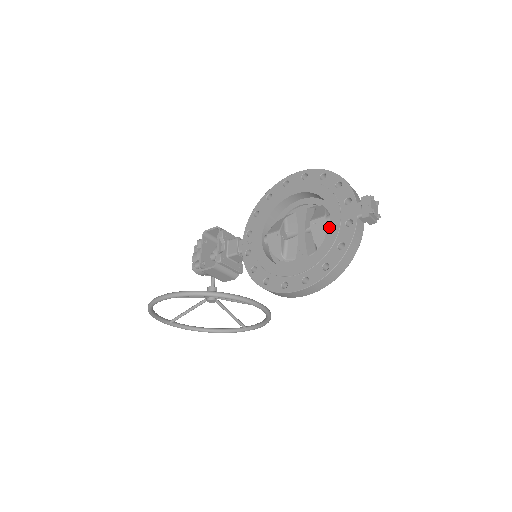
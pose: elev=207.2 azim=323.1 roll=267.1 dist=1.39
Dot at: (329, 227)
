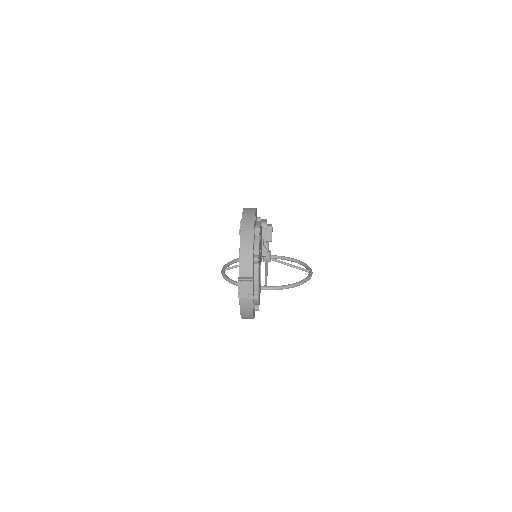
Dot at: occluded
